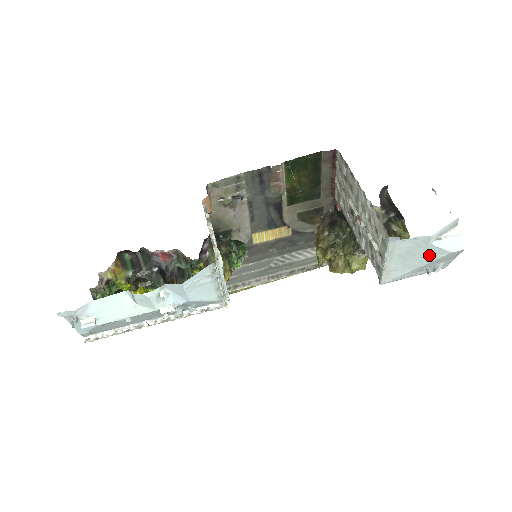
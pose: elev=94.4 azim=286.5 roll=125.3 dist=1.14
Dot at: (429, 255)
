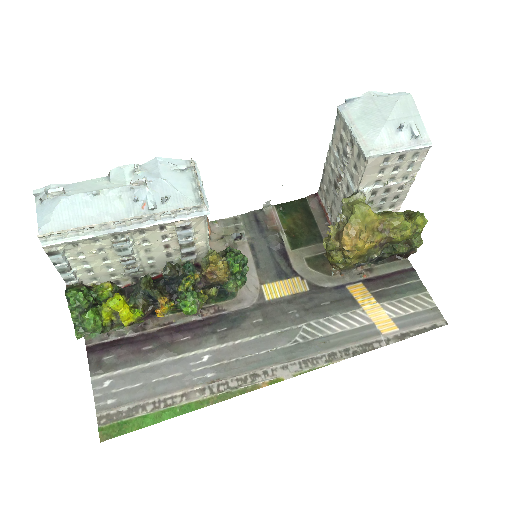
Dot at: (384, 107)
